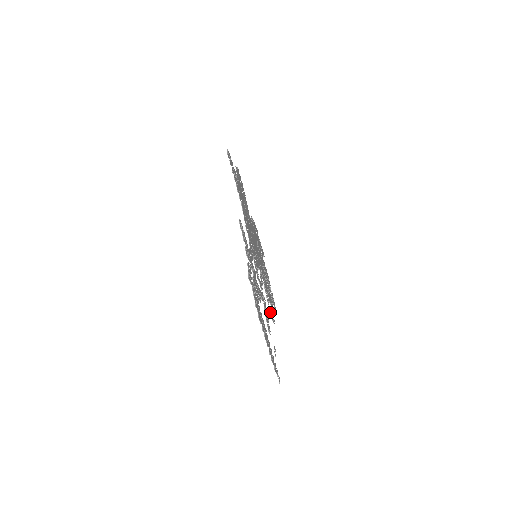
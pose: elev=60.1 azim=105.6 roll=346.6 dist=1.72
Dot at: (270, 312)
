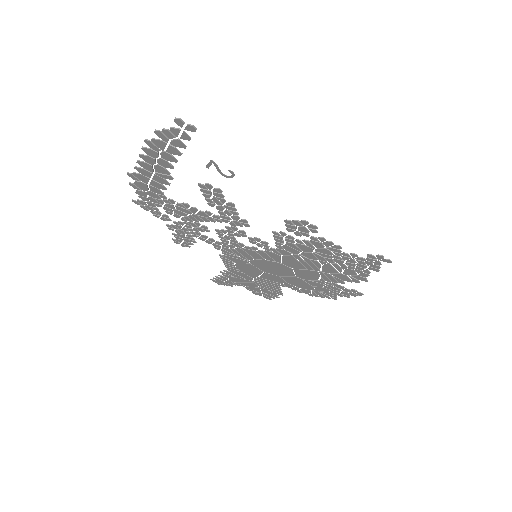
Dot at: (286, 228)
